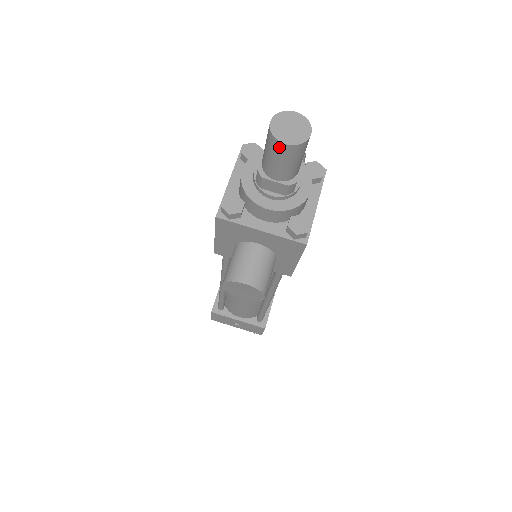
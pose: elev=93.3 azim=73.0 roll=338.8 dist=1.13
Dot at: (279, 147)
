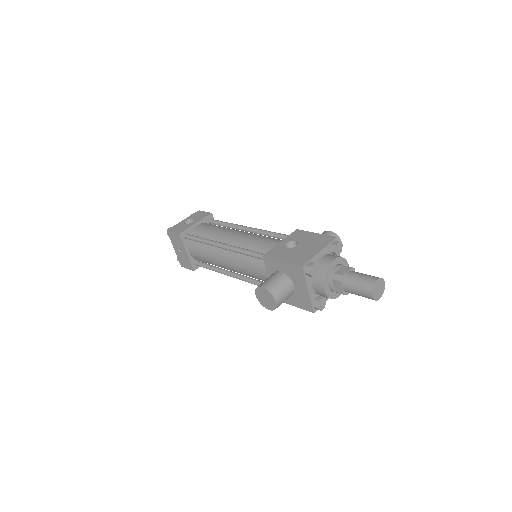
Dot at: (369, 292)
